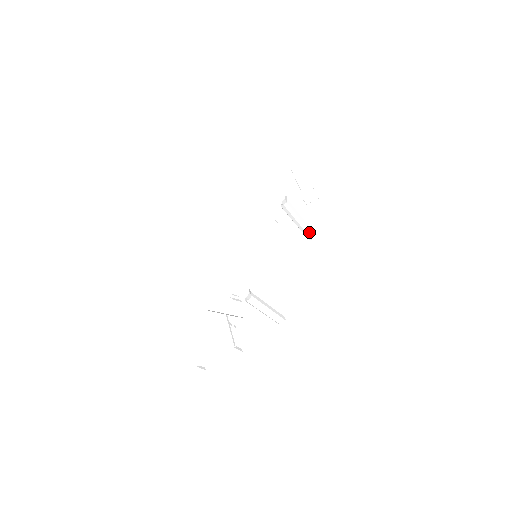
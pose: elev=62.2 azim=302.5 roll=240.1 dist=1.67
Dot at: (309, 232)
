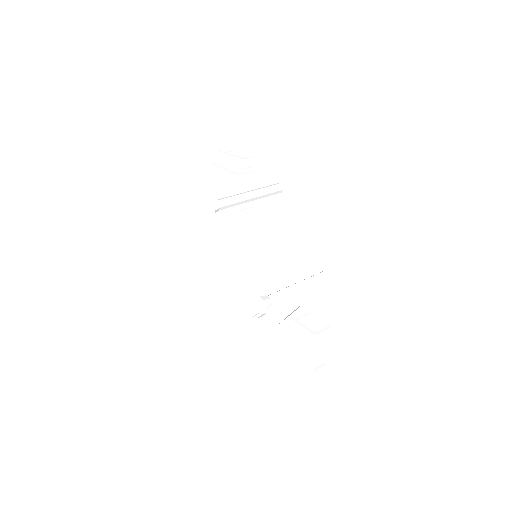
Dot at: (272, 190)
